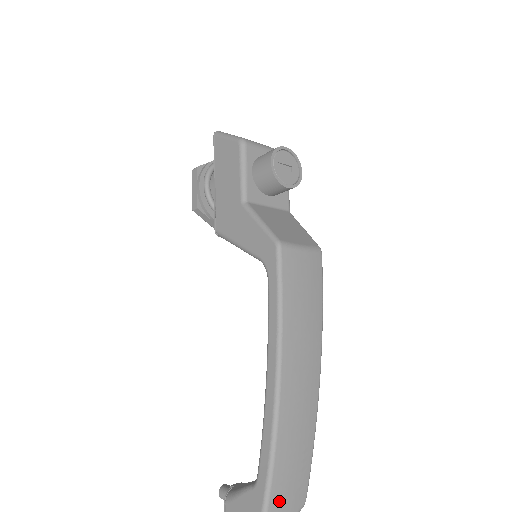
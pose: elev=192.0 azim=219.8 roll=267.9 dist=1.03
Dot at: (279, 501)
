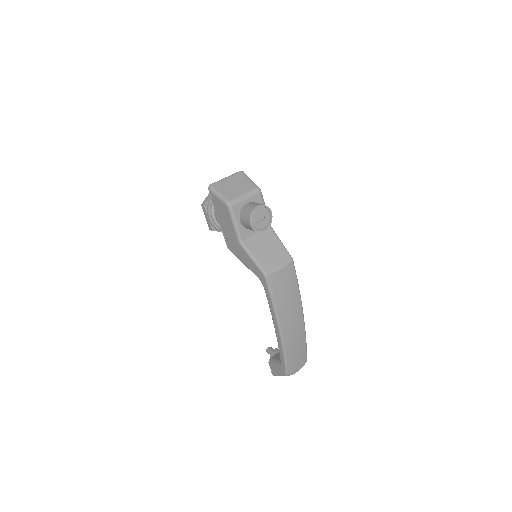
Dot at: (293, 368)
